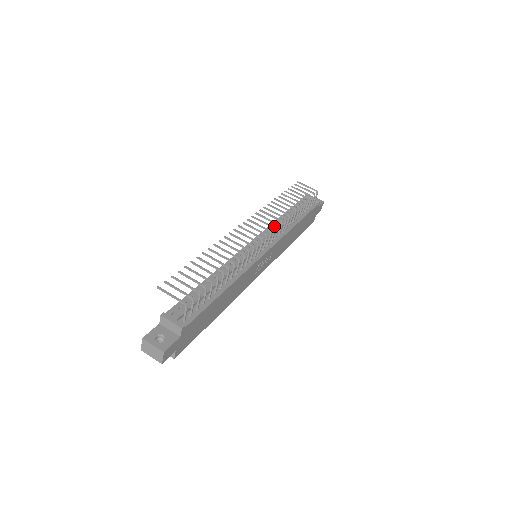
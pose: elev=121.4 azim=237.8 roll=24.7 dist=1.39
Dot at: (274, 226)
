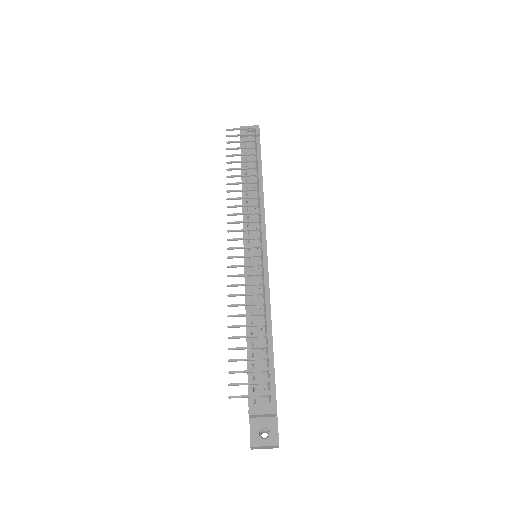
Dot at: (247, 207)
